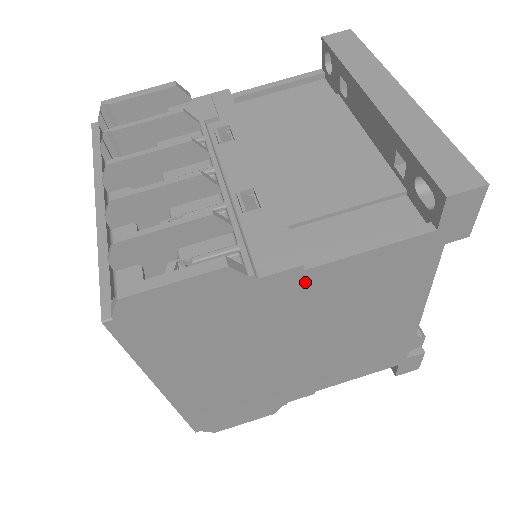
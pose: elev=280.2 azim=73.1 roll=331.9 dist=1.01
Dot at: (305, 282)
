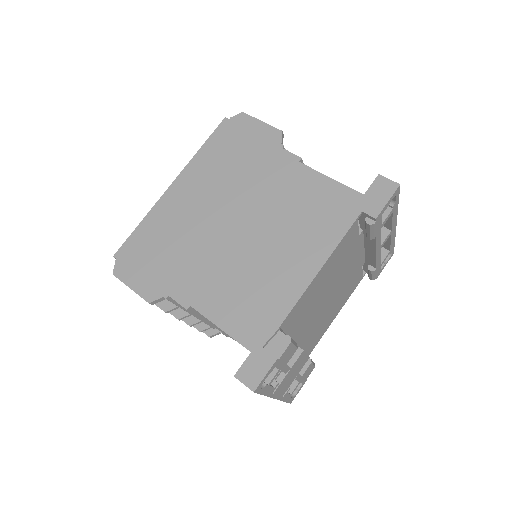
Dot at: (293, 171)
